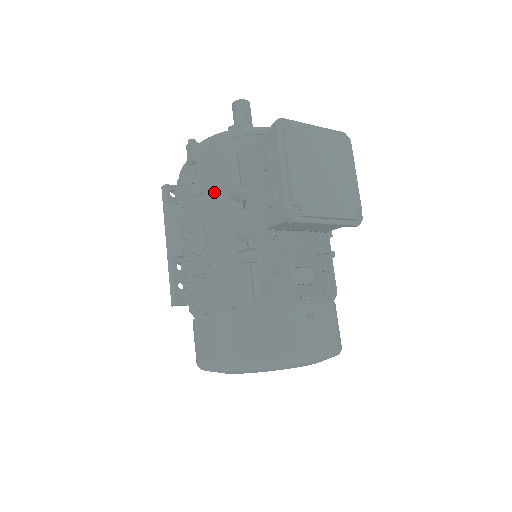
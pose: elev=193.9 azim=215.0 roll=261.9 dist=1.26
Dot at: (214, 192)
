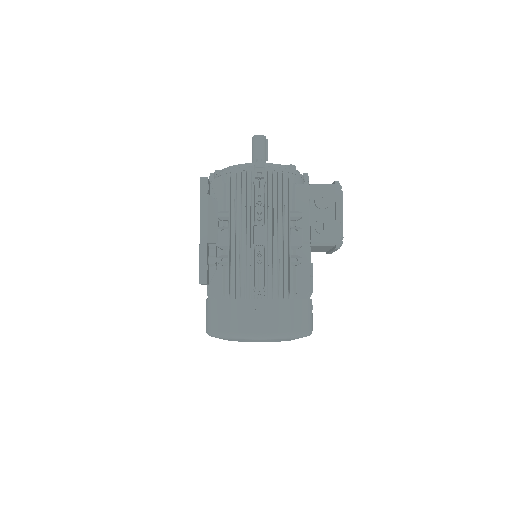
Dot at: (284, 209)
